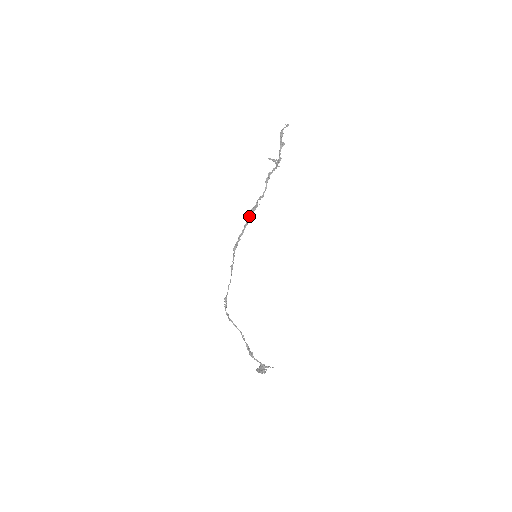
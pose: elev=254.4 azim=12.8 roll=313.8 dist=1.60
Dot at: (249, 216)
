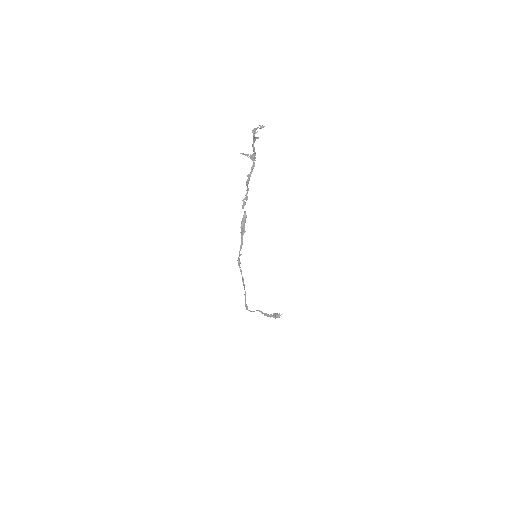
Dot at: (242, 229)
